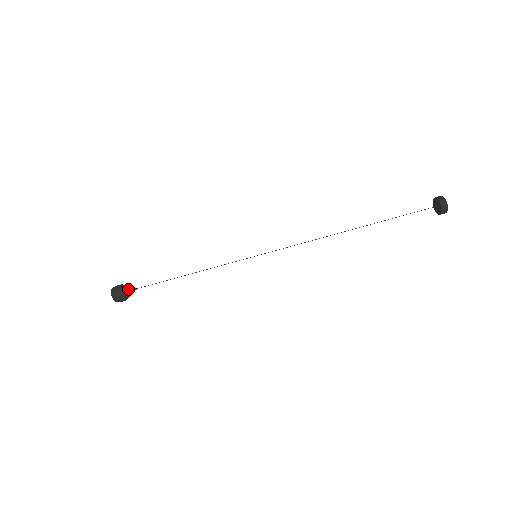
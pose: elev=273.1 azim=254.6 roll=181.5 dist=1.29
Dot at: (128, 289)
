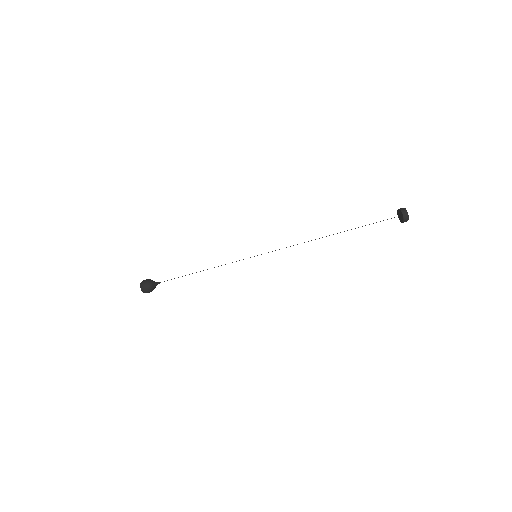
Dot at: (153, 282)
